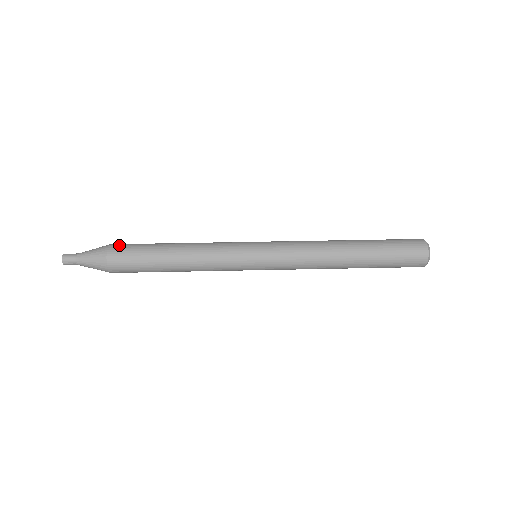
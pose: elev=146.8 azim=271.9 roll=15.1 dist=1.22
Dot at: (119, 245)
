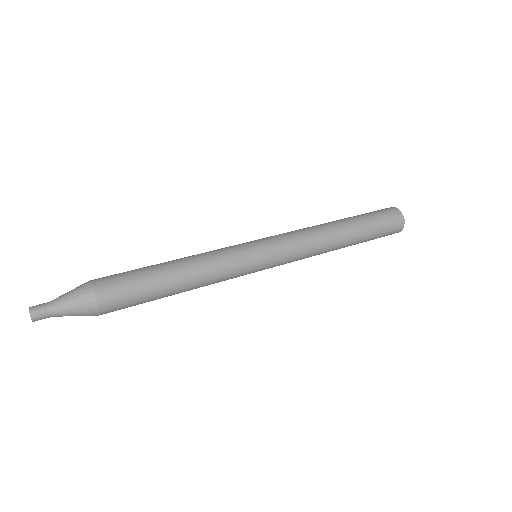
Dot at: occluded
